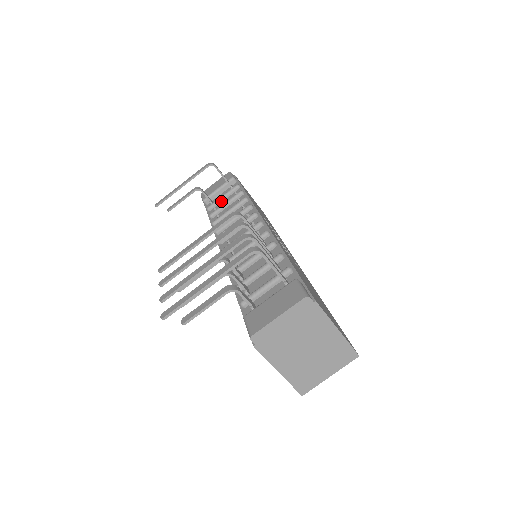
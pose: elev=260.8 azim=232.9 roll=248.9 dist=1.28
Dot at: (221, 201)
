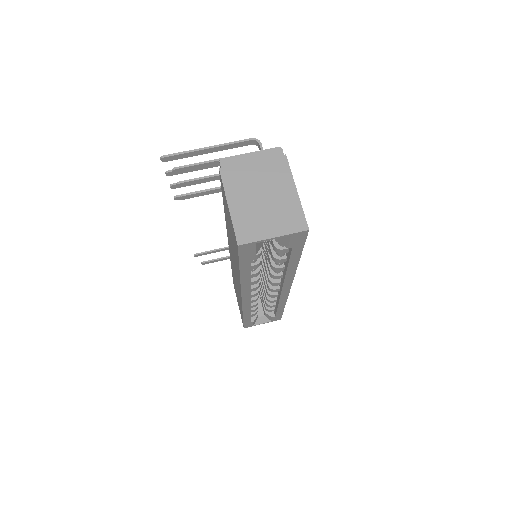
Dot at: occluded
